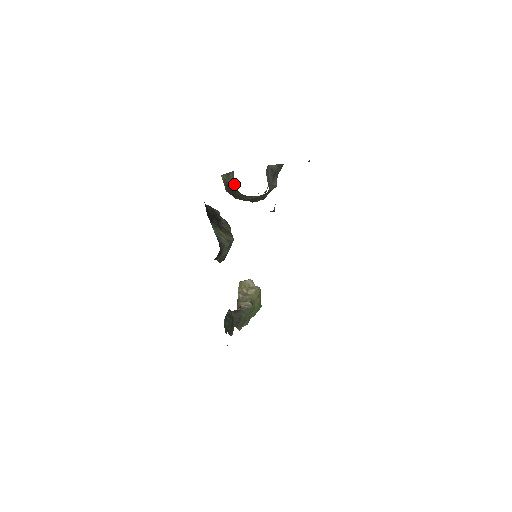
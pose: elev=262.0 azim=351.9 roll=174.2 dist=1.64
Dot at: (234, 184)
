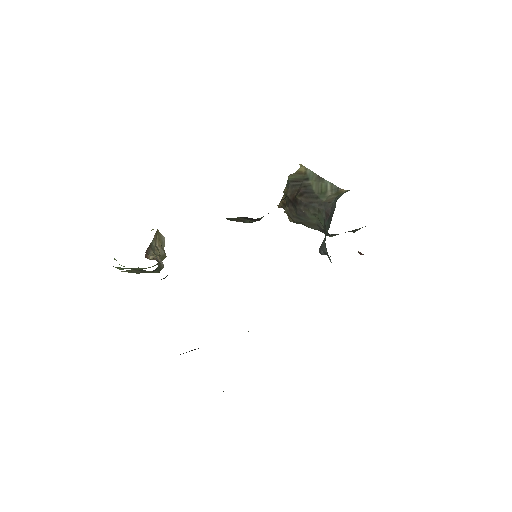
Dot at: (327, 195)
